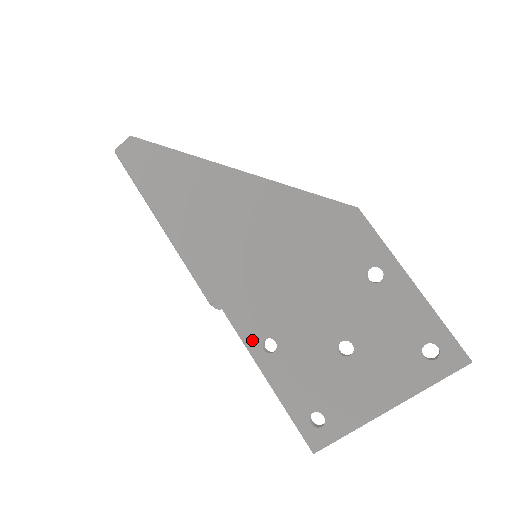
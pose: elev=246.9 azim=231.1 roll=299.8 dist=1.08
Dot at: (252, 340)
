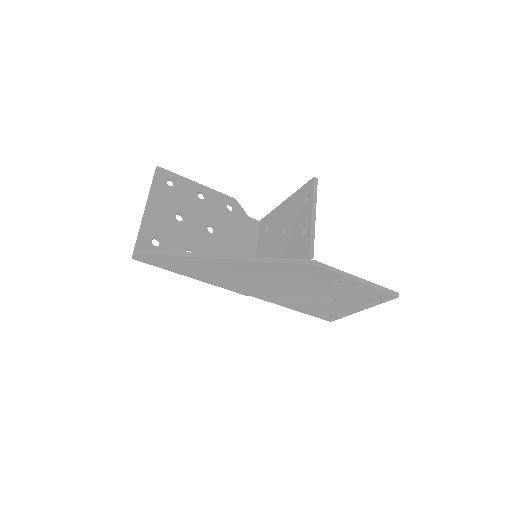
Dot at: (279, 303)
